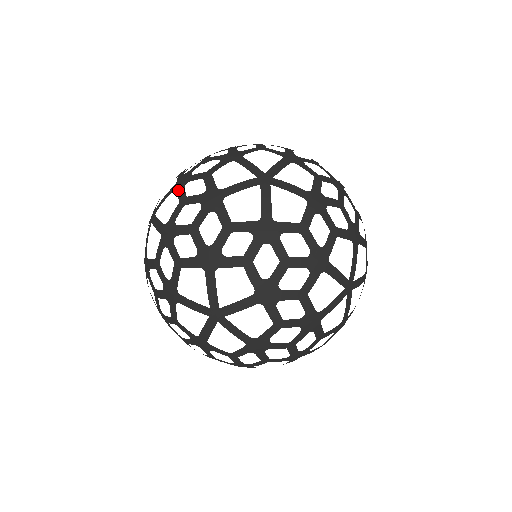
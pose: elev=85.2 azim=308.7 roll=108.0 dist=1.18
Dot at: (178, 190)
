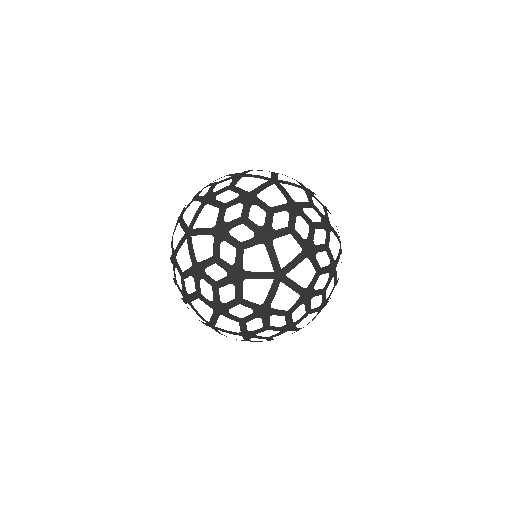
Dot at: (226, 316)
